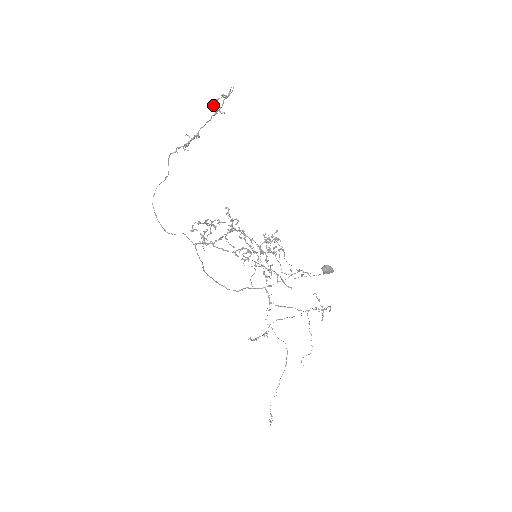
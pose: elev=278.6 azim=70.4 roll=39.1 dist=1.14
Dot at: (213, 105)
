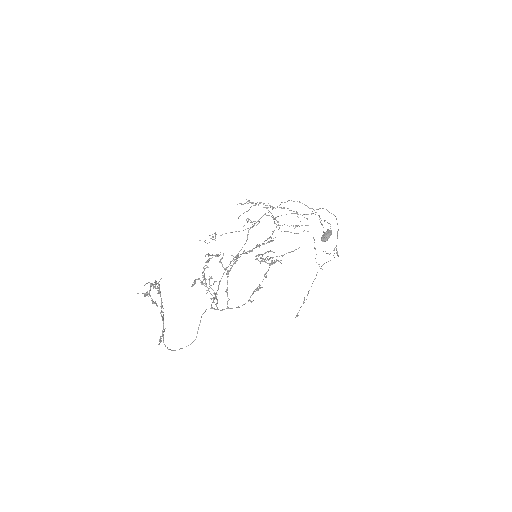
Dot at: (149, 292)
